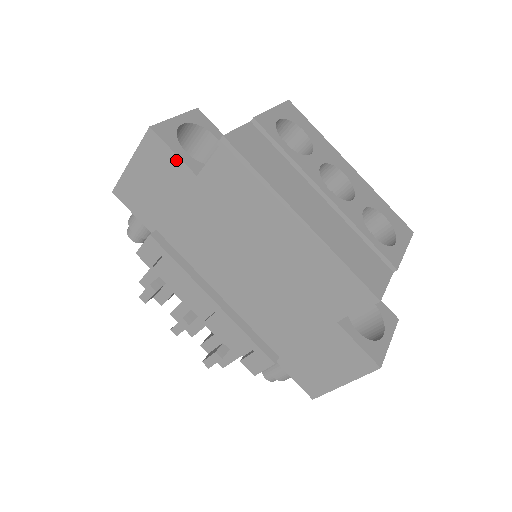
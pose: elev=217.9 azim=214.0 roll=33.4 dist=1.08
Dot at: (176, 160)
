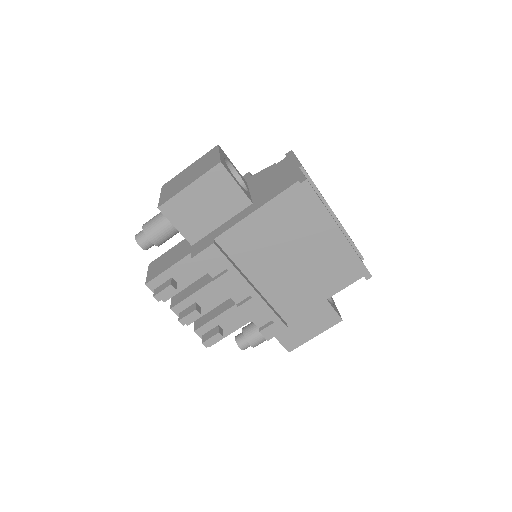
Dot at: (236, 188)
